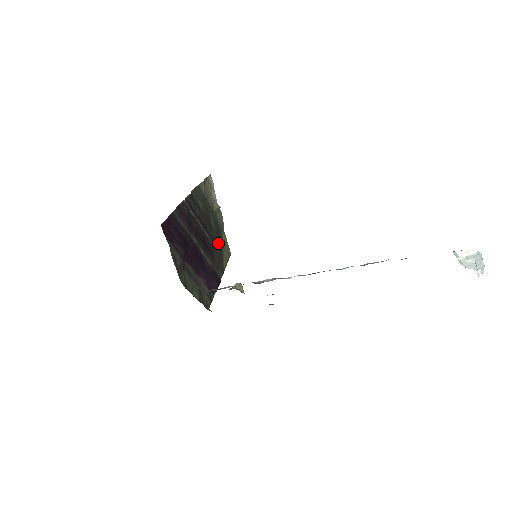
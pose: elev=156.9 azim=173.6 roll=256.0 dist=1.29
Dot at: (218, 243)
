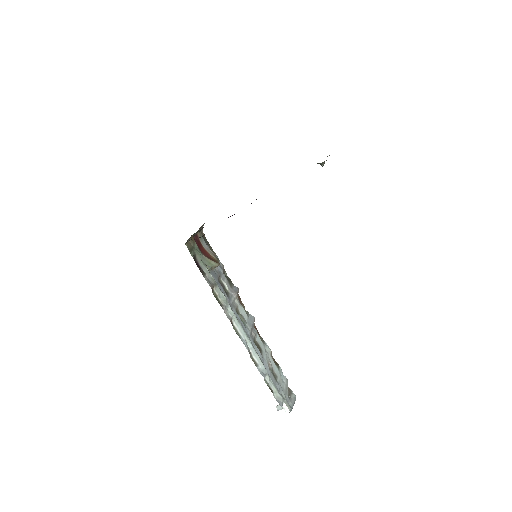
Dot at: occluded
